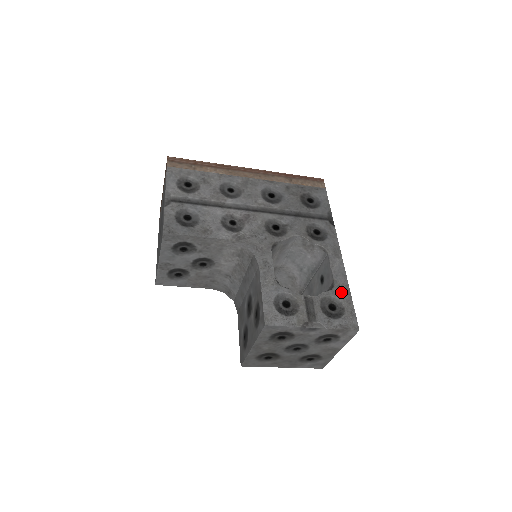
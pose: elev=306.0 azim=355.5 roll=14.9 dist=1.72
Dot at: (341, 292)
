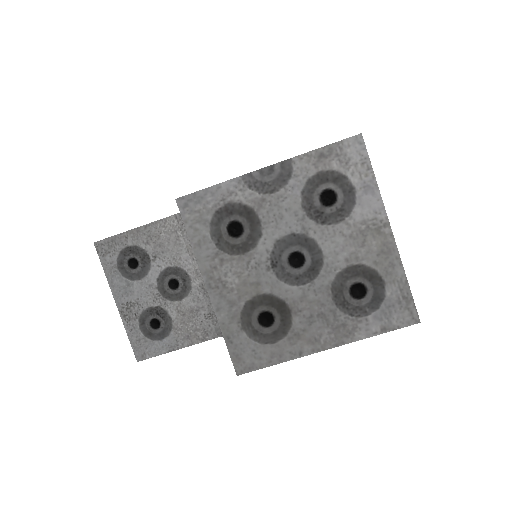
Dot at: occluded
